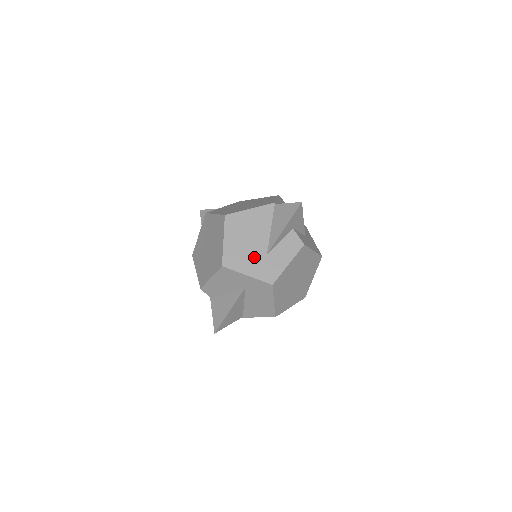
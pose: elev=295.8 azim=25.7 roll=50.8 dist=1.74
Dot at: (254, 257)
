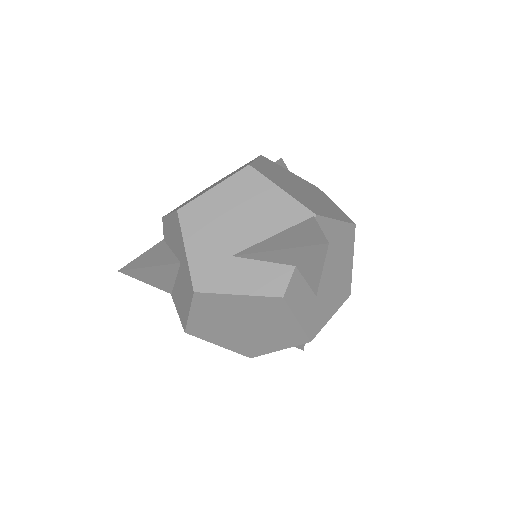
Dot at: (217, 241)
